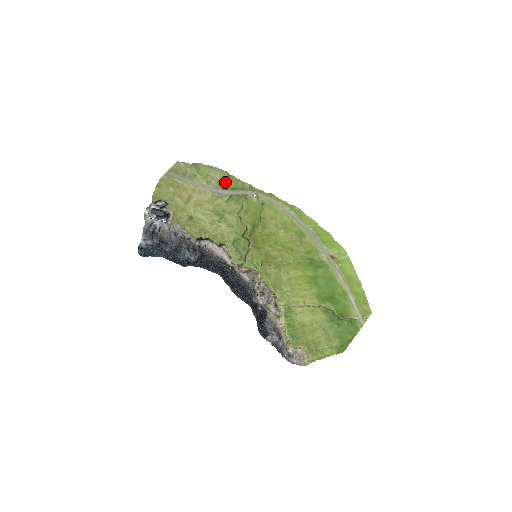
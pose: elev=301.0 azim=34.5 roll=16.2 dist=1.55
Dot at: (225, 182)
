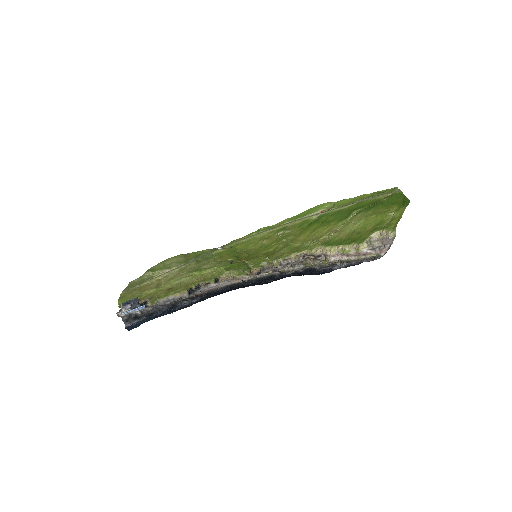
Dot at: (184, 259)
